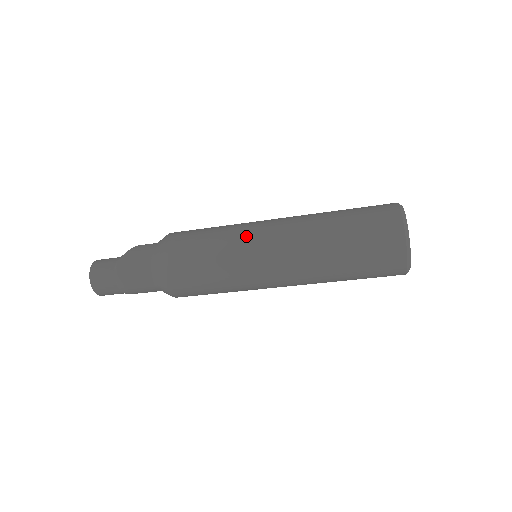
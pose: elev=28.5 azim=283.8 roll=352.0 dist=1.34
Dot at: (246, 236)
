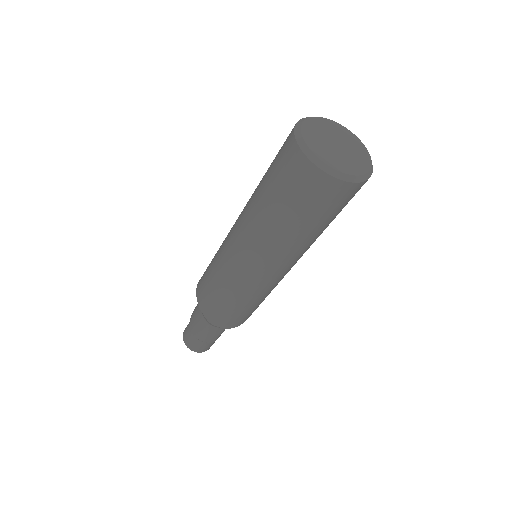
Dot at: (223, 242)
